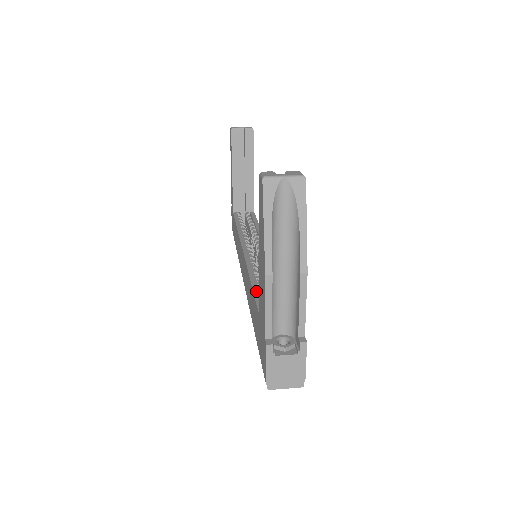
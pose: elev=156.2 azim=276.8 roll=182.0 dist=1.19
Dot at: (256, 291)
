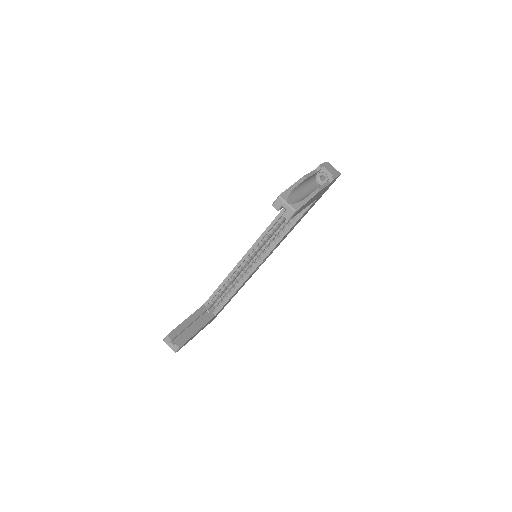
Dot at: (217, 291)
